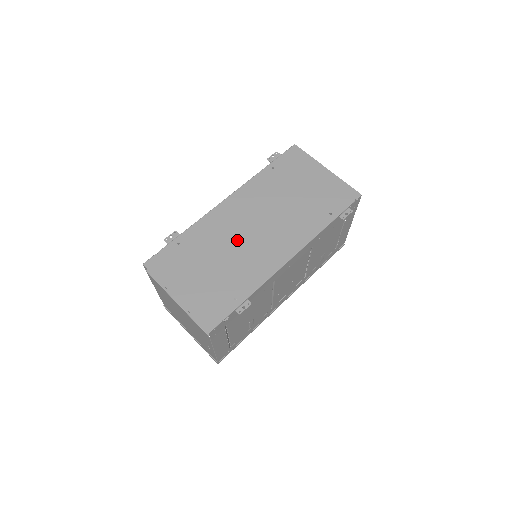
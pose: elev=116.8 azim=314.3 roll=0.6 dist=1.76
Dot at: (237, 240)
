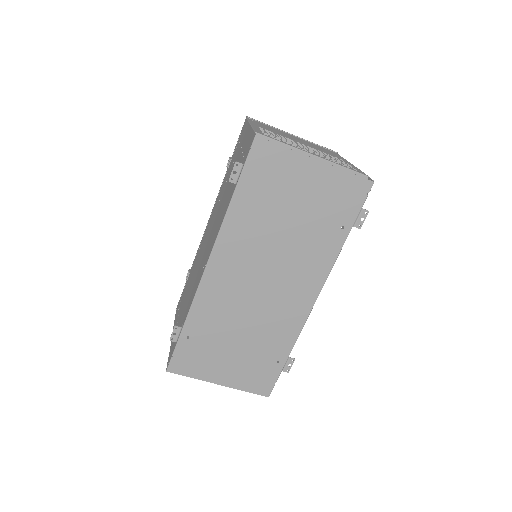
Dot at: (248, 307)
